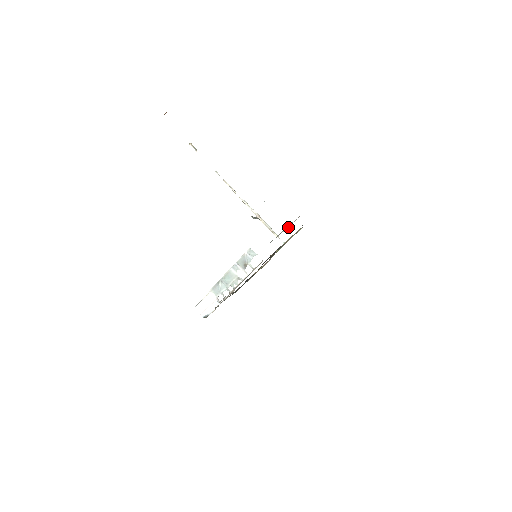
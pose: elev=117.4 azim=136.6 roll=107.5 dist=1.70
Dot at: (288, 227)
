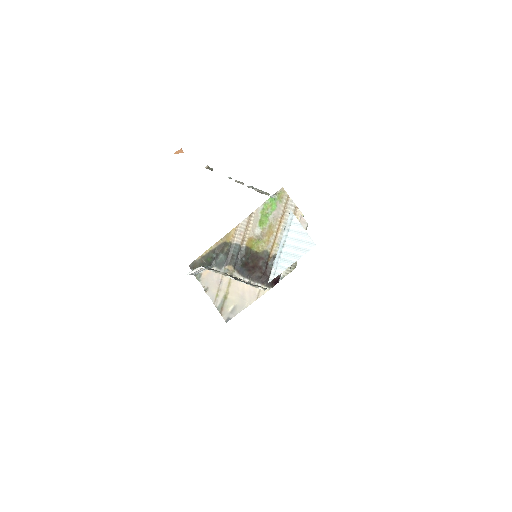
Dot at: occluded
